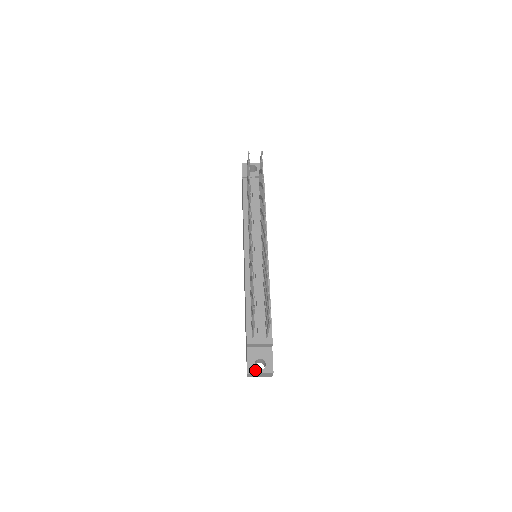
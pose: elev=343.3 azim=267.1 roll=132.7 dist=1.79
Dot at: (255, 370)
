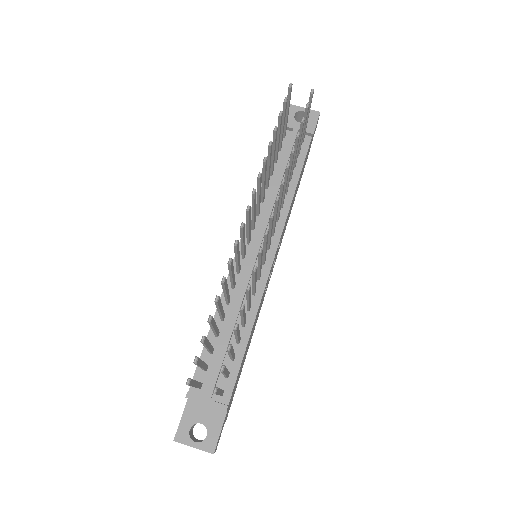
Dot at: (187, 439)
